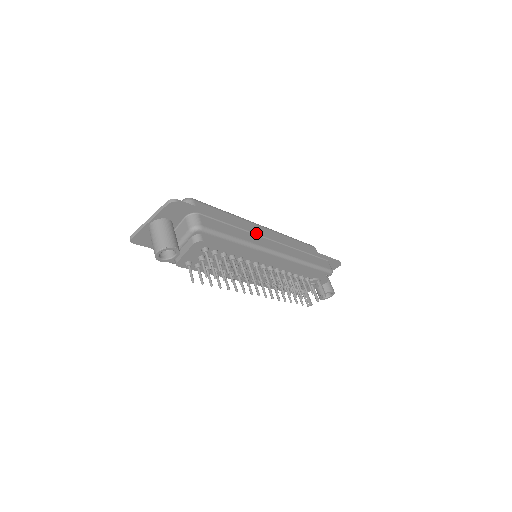
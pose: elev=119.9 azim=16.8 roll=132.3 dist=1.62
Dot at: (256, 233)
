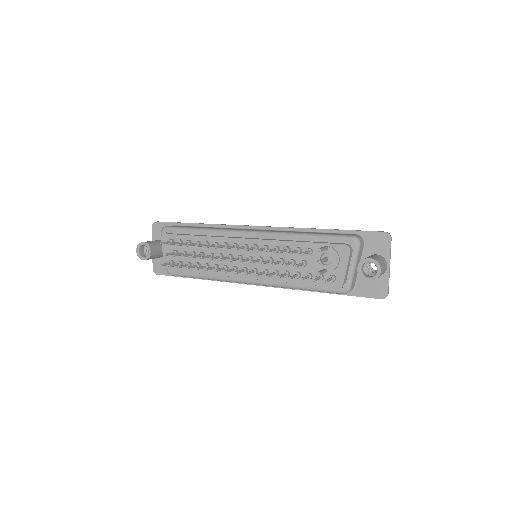
Dot at: (231, 227)
